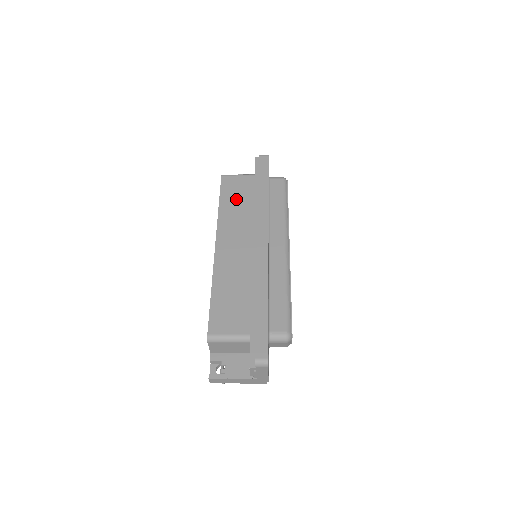
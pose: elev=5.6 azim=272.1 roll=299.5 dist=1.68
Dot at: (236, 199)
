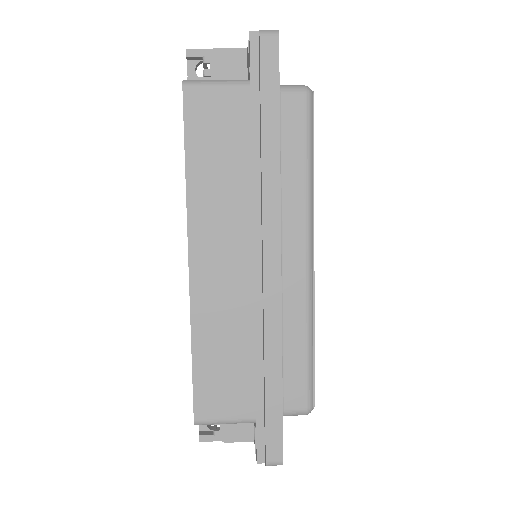
Dot at: (217, 152)
